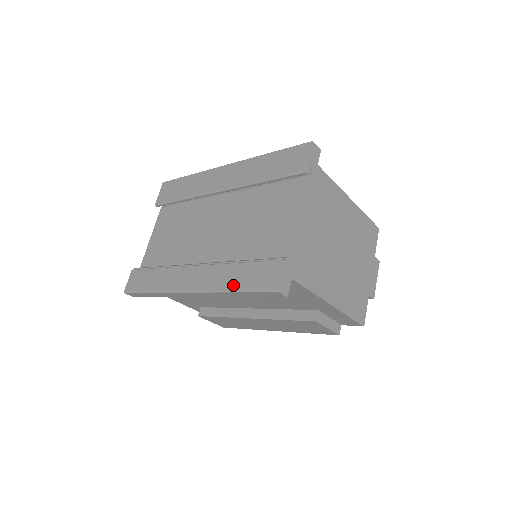
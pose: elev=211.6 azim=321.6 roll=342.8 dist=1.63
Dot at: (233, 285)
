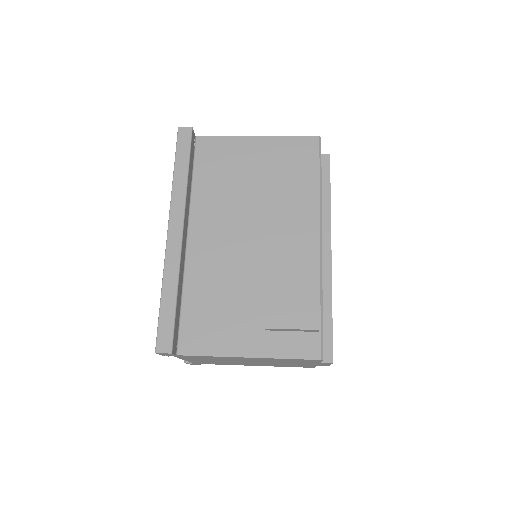
Dot at: occluded
